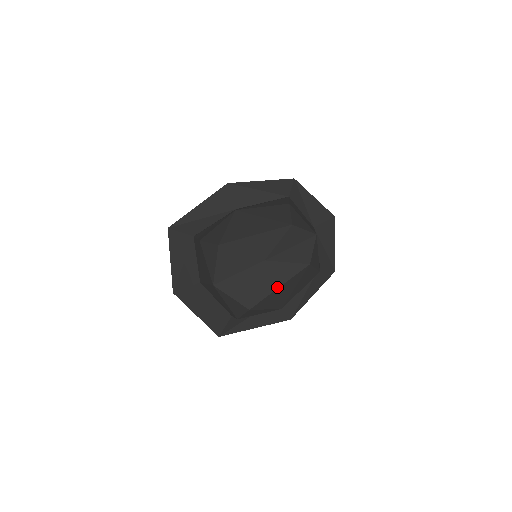
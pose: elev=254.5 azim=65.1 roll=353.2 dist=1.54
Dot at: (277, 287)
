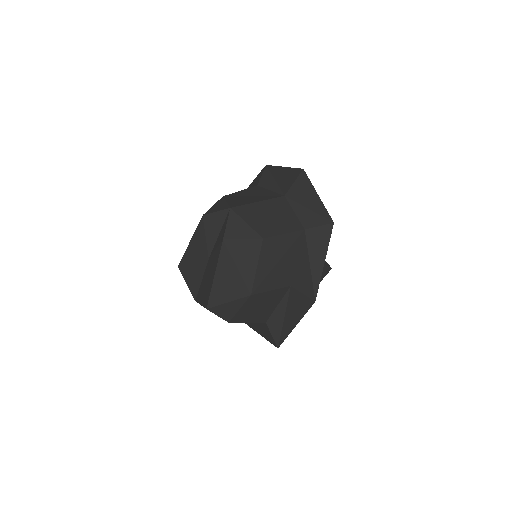
Dot at: (213, 277)
